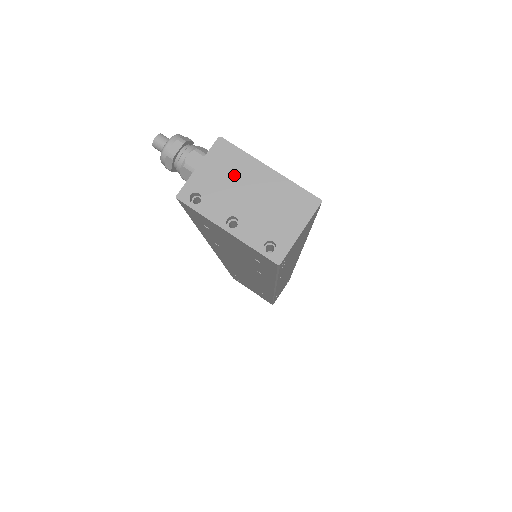
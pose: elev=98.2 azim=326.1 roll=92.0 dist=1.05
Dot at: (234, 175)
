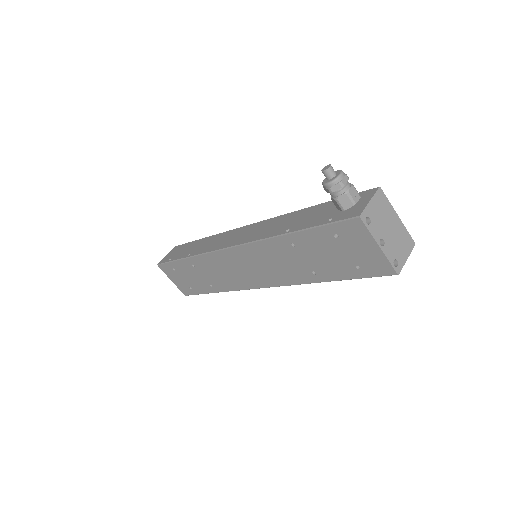
Dot at: (384, 214)
